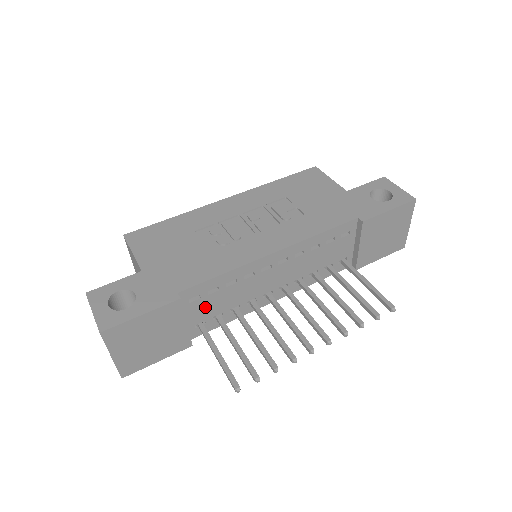
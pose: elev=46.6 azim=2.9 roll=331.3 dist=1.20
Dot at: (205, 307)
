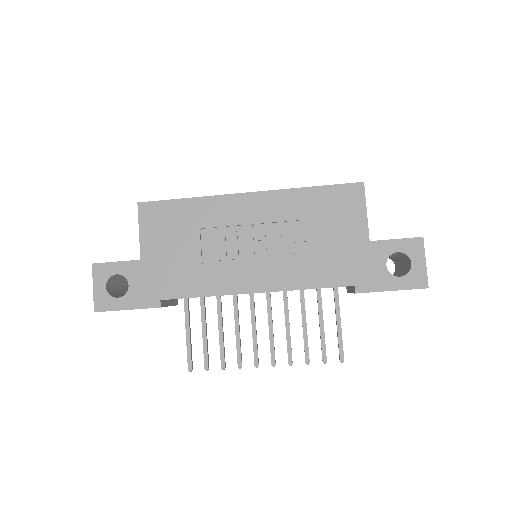
Dot at: occluded
